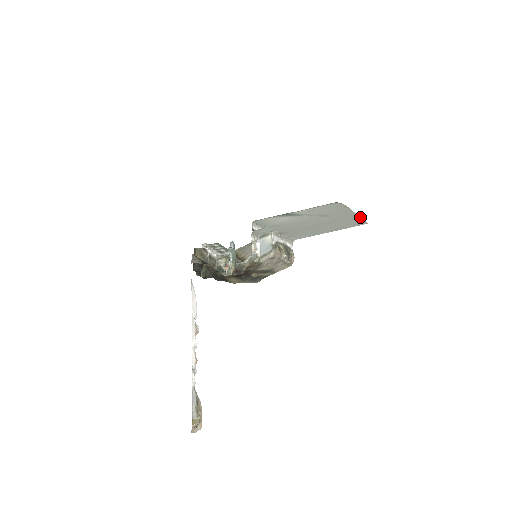
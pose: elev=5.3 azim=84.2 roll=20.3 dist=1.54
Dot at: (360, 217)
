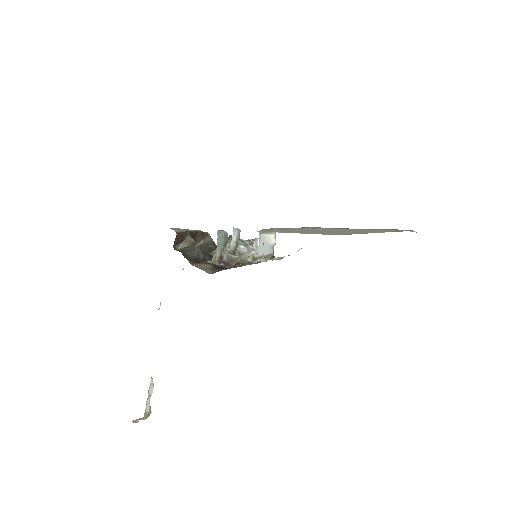
Dot at: (364, 233)
